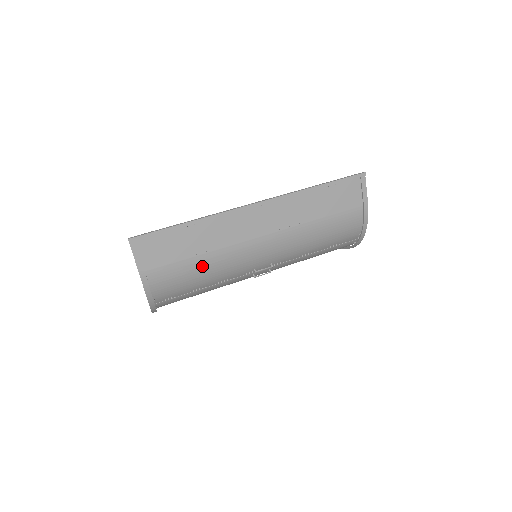
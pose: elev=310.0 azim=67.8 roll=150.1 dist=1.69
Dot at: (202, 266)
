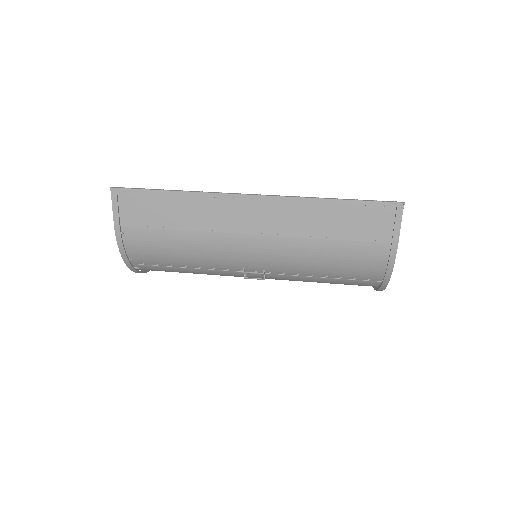
Dot at: (181, 243)
